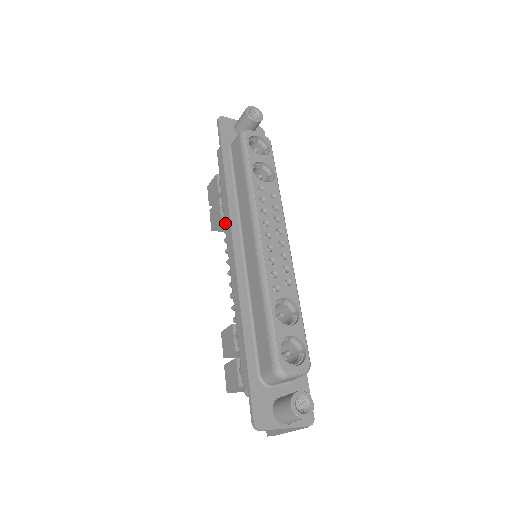
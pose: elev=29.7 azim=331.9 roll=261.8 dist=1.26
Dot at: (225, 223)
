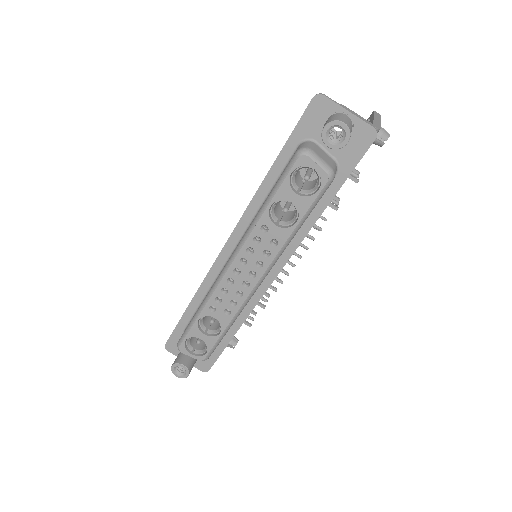
Dot at: occluded
